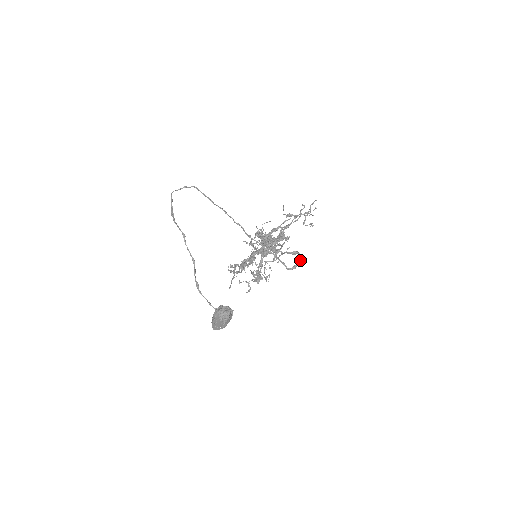
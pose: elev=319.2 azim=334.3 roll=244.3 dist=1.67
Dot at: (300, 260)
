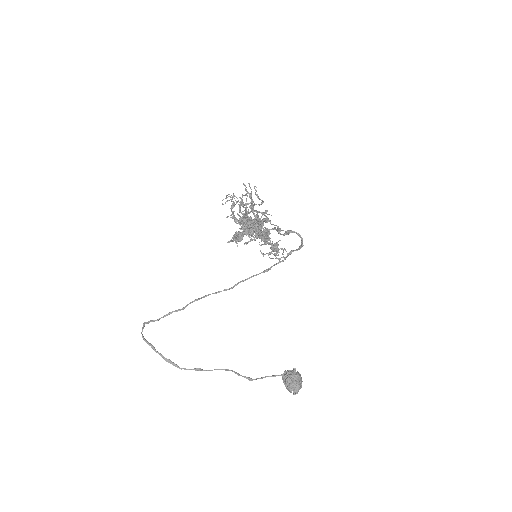
Dot at: occluded
